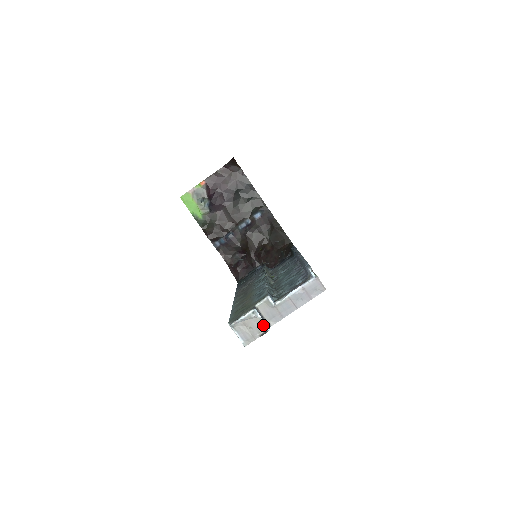
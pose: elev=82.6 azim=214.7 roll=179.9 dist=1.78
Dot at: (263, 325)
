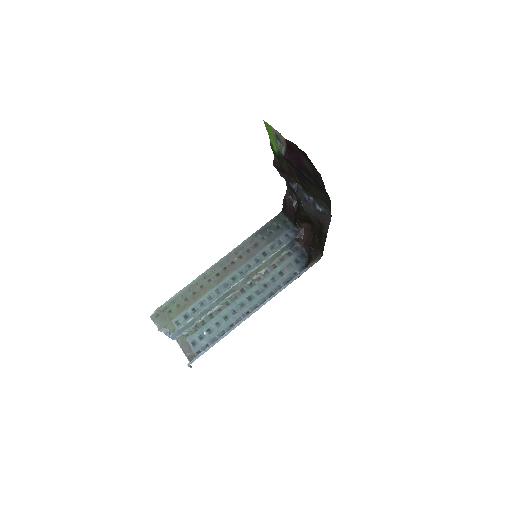
Dot at: (166, 334)
